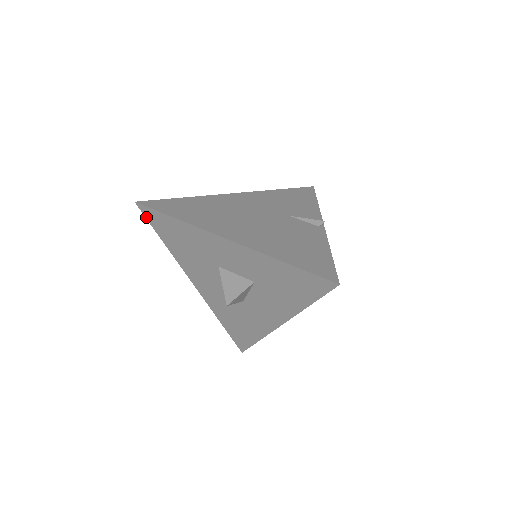
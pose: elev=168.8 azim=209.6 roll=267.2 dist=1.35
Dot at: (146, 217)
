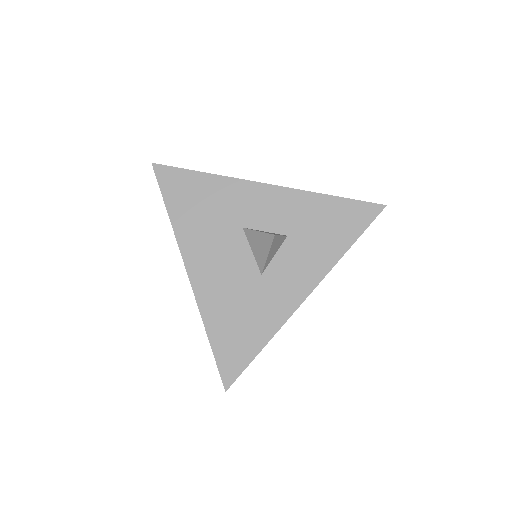
Dot at: (159, 181)
